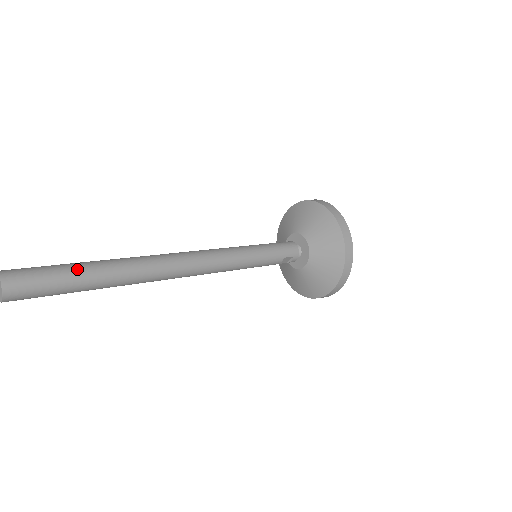
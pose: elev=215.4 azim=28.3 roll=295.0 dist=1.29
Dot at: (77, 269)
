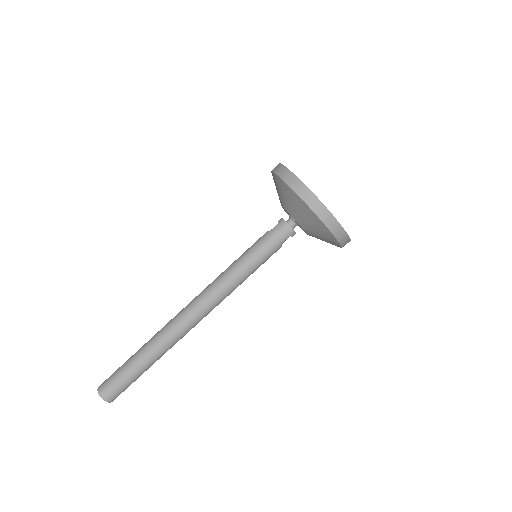
Dot at: (134, 366)
